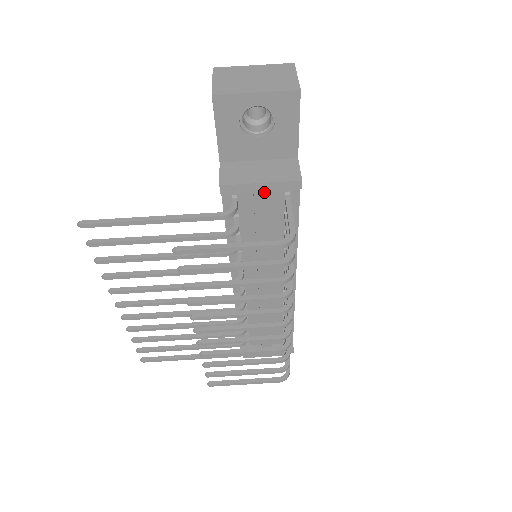
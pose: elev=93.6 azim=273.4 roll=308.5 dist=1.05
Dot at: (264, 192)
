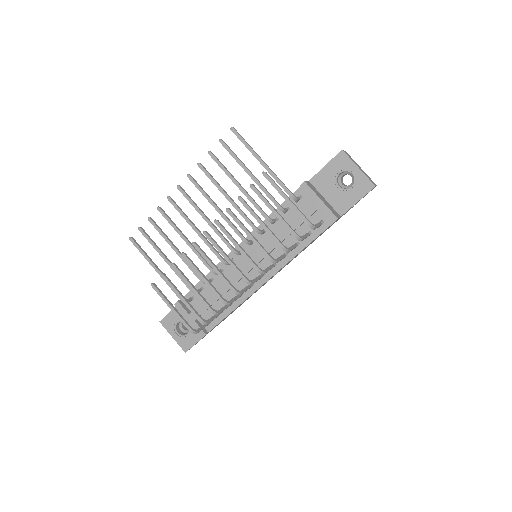
Dot at: (317, 206)
